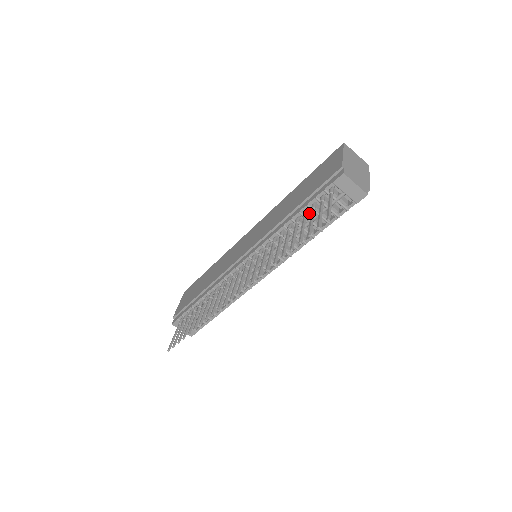
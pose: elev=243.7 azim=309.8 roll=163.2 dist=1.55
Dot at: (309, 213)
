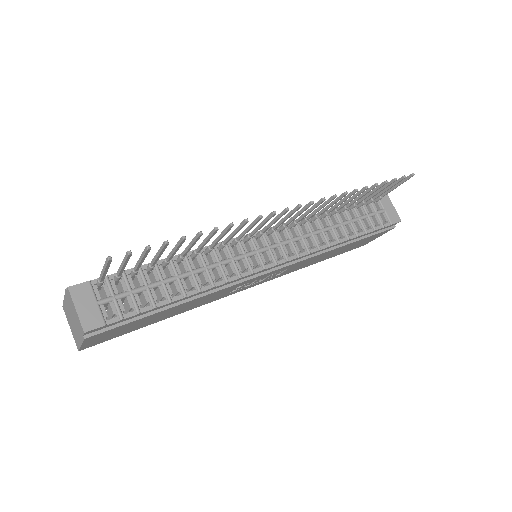
Dot at: occluded
